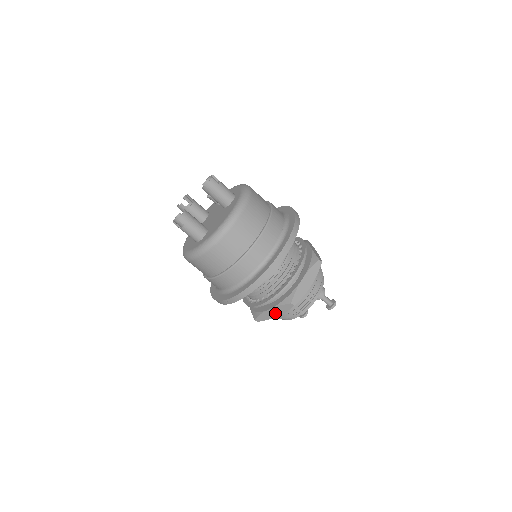
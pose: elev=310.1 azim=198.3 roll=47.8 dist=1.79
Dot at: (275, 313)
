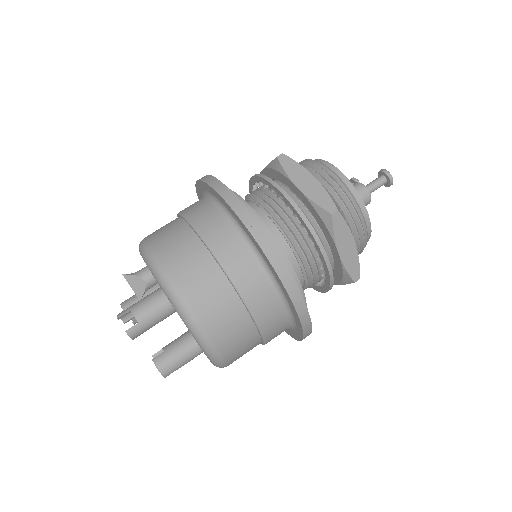
Dot at: occluded
